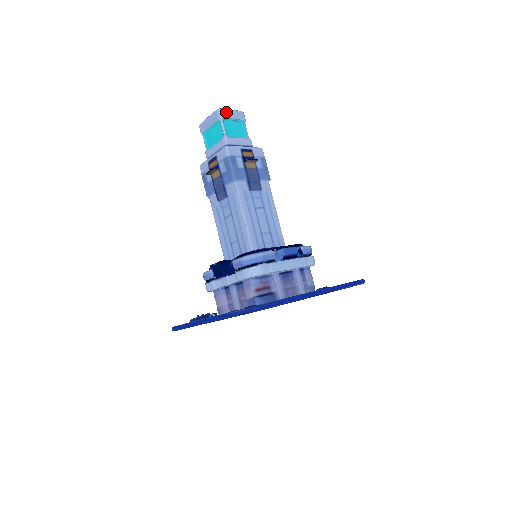
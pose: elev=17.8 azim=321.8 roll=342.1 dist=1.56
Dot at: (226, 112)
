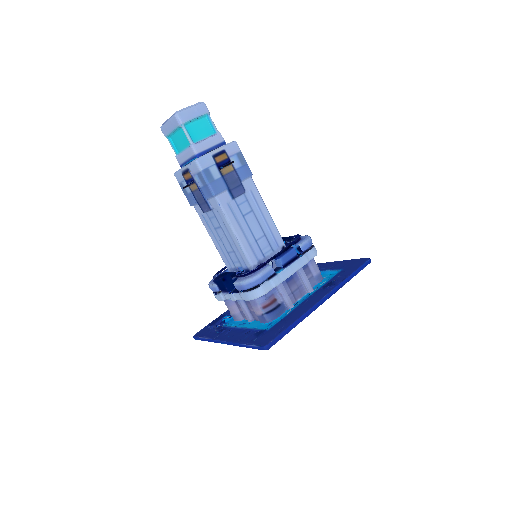
Dot at: (185, 114)
